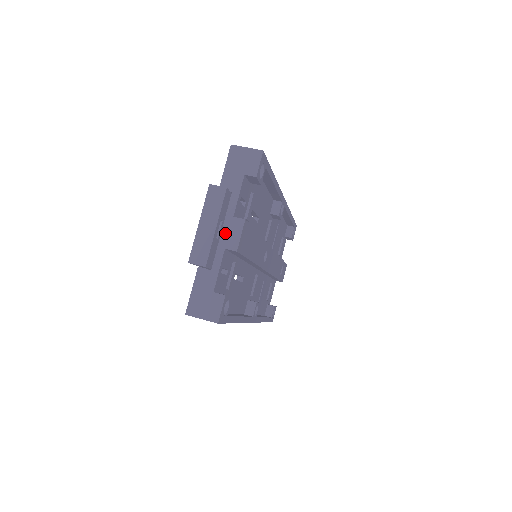
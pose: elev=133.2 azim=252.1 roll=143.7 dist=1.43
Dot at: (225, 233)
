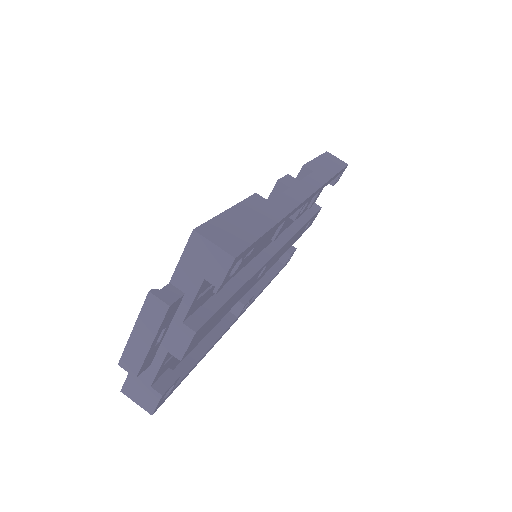
Dot at: (170, 336)
